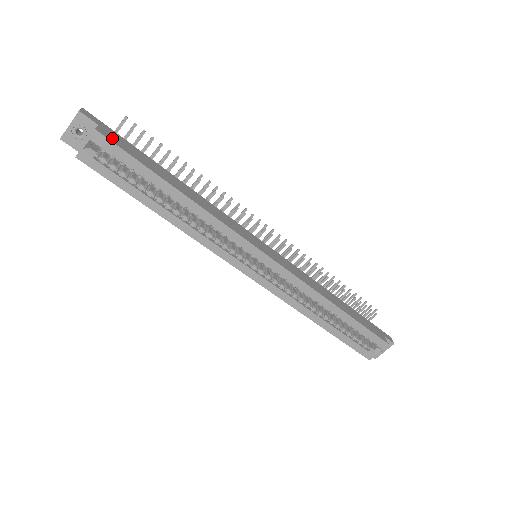
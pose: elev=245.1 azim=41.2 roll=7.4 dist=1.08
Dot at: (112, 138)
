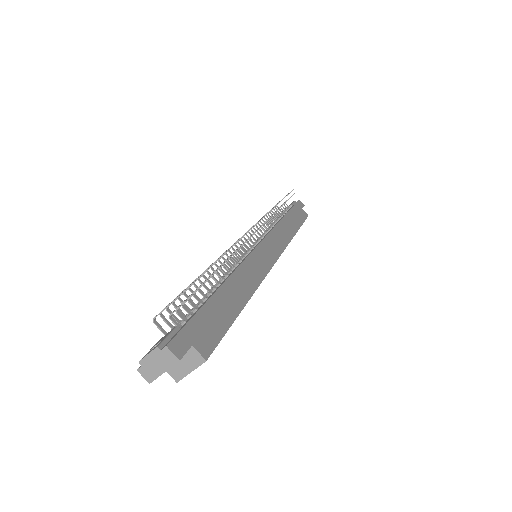
Dot at: (207, 341)
